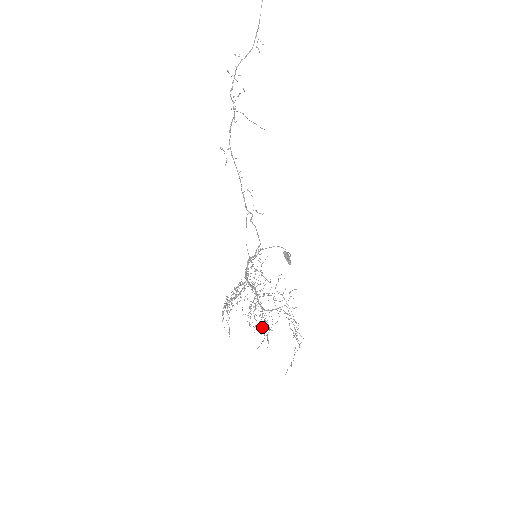
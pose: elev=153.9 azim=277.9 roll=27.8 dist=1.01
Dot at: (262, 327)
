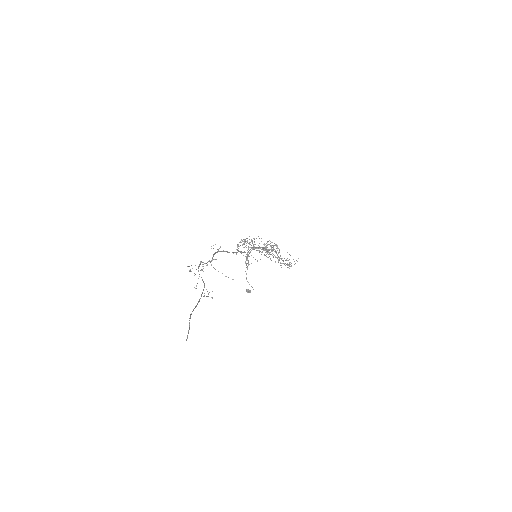
Dot at: occluded
